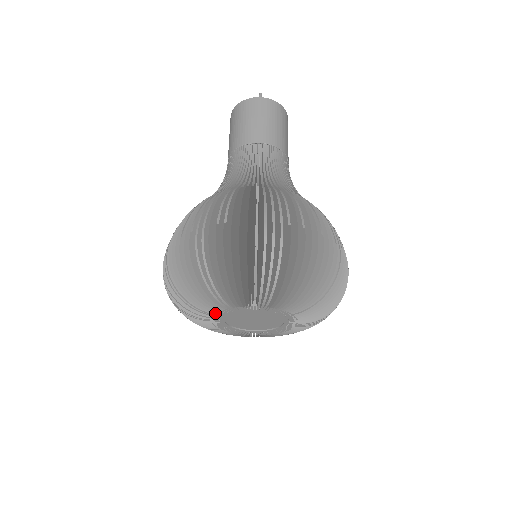
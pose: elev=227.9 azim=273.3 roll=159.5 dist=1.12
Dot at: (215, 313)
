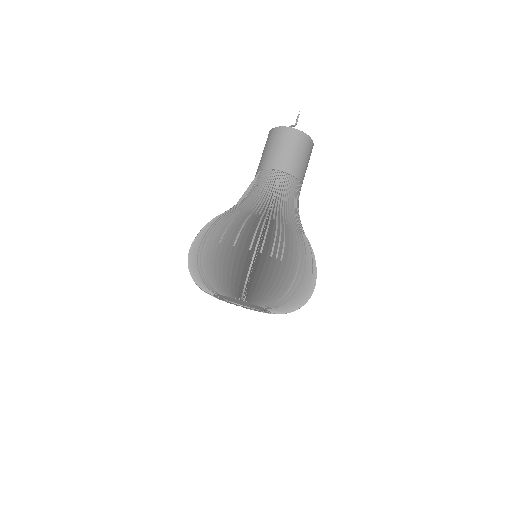
Dot at: (216, 297)
